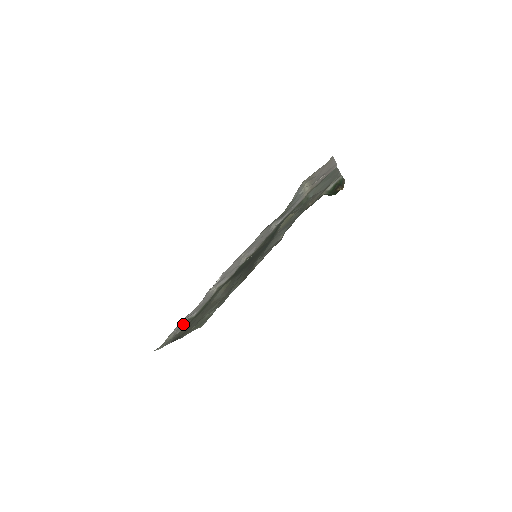
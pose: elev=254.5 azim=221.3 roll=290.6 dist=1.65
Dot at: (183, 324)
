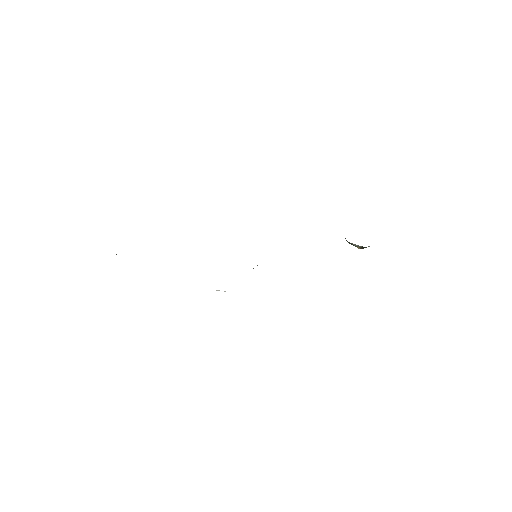
Dot at: occluded
